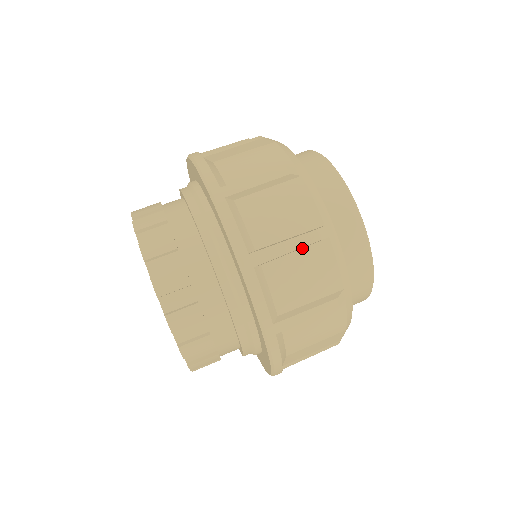
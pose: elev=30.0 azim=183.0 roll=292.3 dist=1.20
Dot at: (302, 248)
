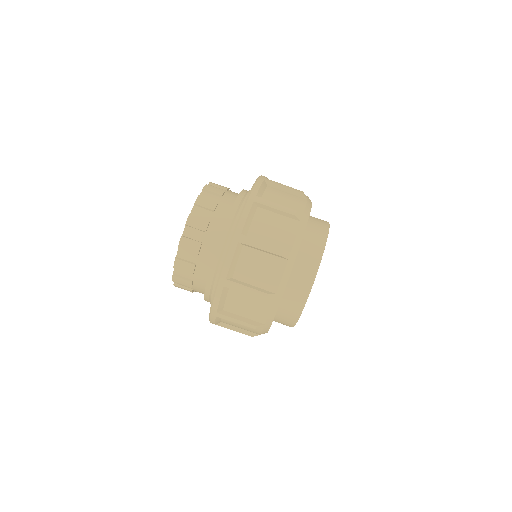
Dot at: (270, 254)
